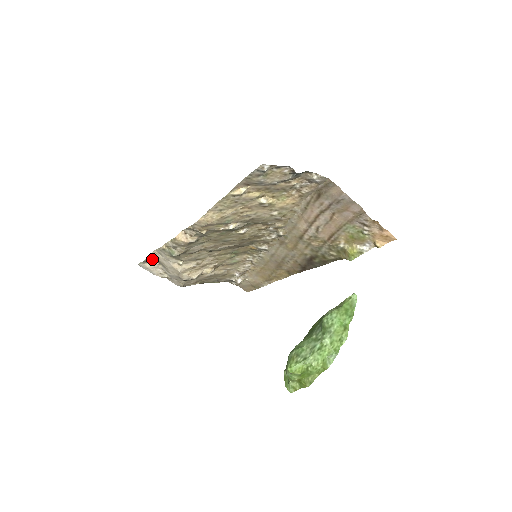
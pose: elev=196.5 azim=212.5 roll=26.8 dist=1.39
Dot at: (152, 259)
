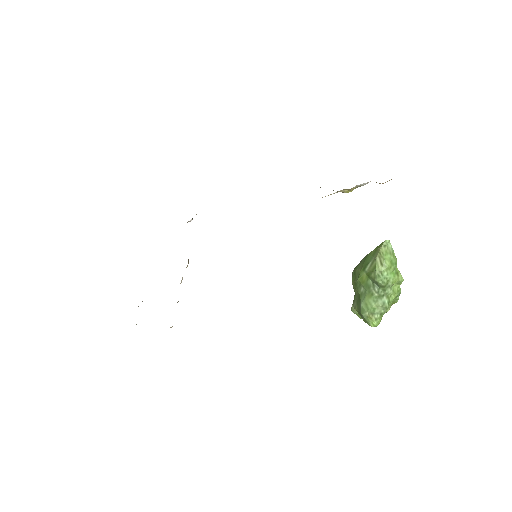
Dot at: occluded
